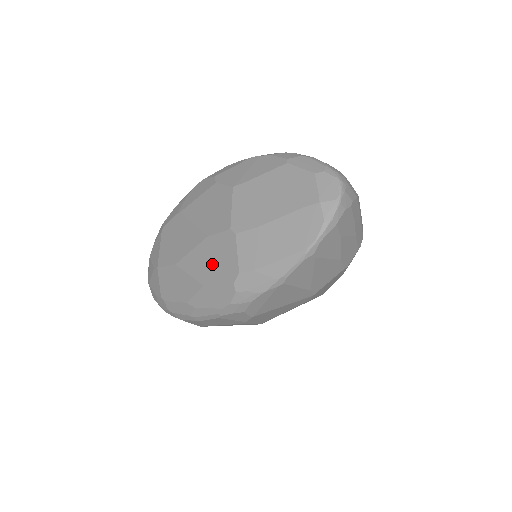
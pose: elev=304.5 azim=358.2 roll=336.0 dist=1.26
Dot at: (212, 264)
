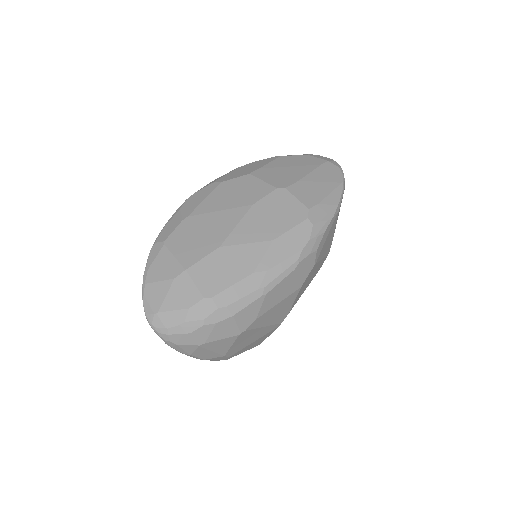
Dot at: (273, 219)
